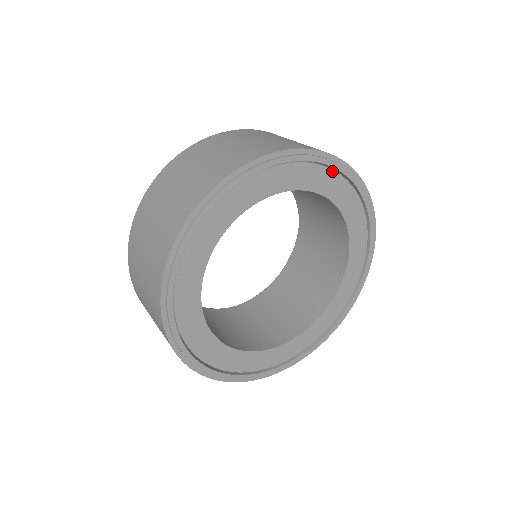
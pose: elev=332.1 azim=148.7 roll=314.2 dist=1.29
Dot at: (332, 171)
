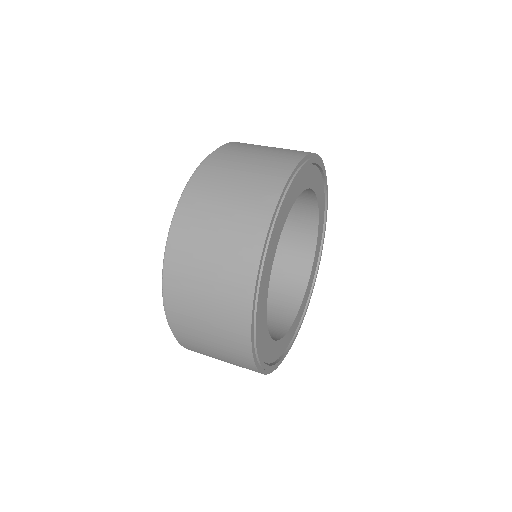
Dot at: (314, 166)
